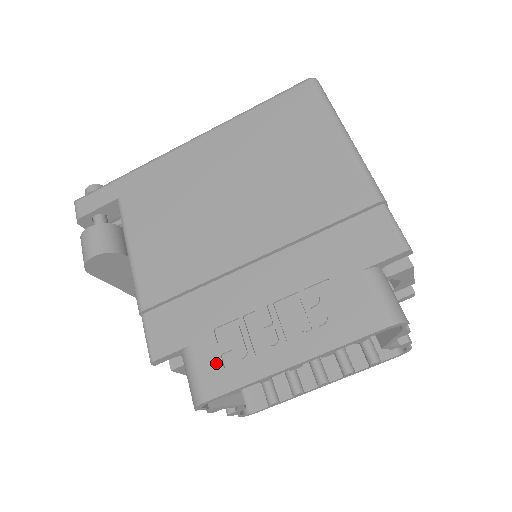
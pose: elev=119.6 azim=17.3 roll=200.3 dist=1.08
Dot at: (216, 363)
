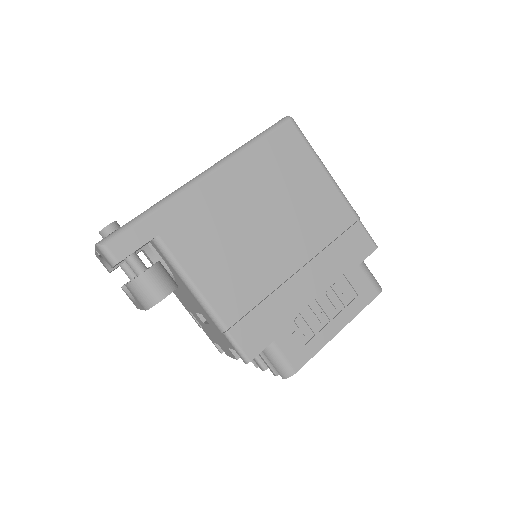
Dot at: (295, 346)
